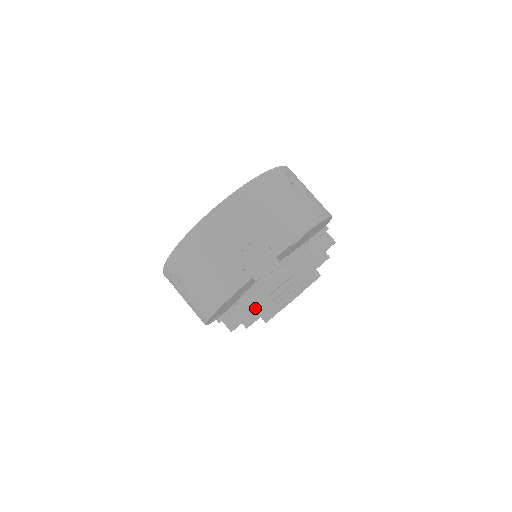
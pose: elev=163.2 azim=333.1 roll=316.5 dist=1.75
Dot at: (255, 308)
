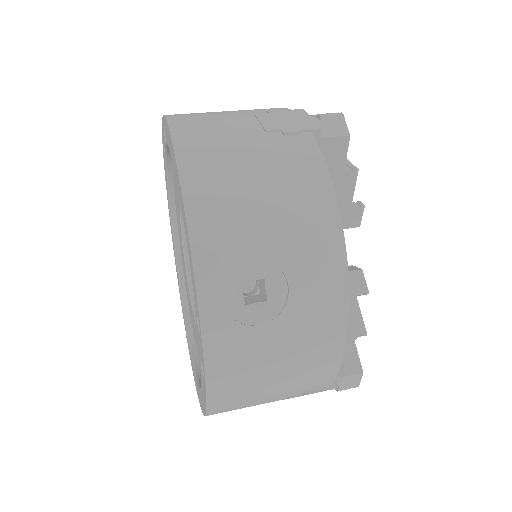
Dot at: occluded
